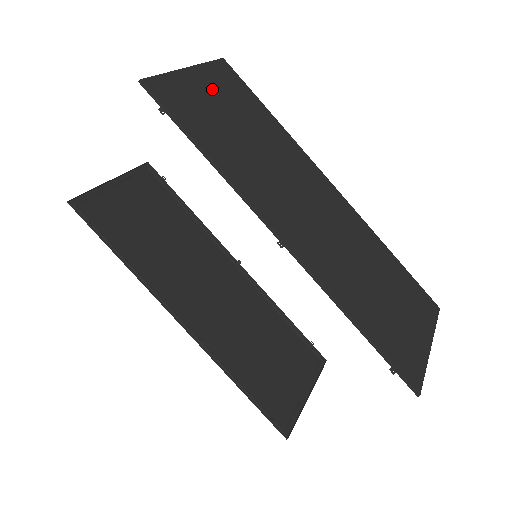
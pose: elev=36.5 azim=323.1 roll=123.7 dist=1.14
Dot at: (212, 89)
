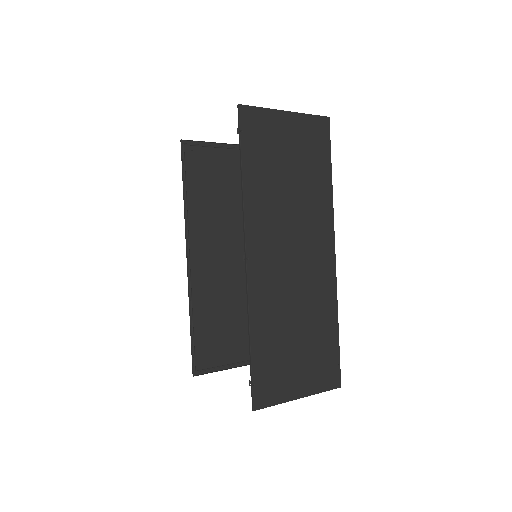
Dot at: (294, 135)
